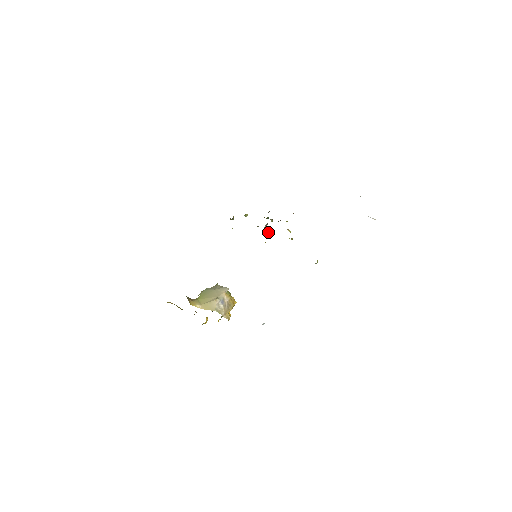
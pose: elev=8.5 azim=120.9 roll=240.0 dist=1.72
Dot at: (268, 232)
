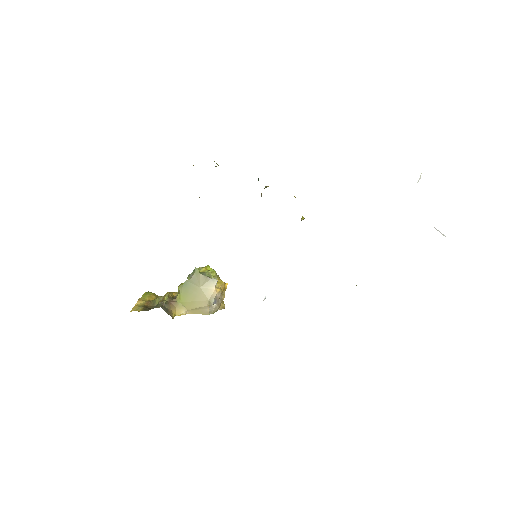
Dot at: occluded
